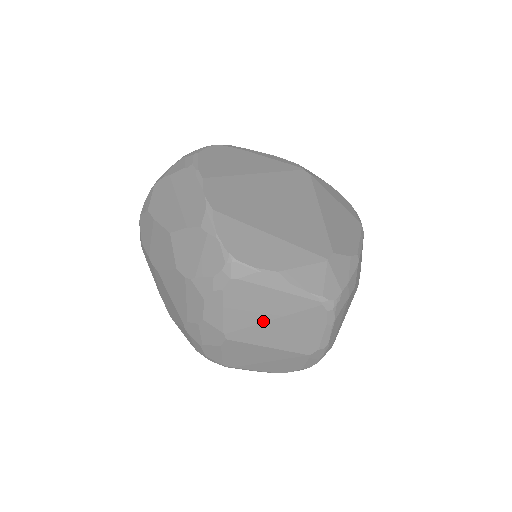
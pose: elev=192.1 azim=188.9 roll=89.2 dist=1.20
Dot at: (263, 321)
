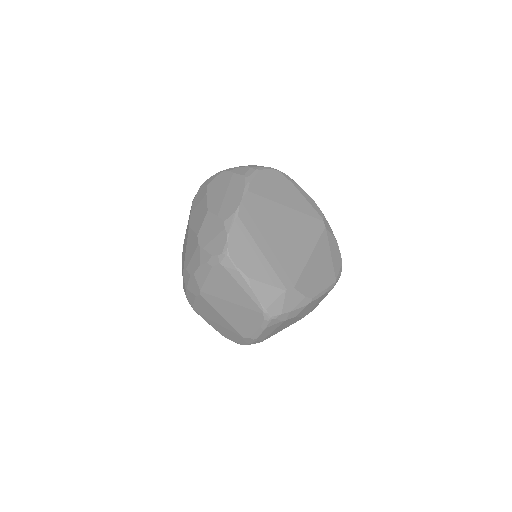
Dot at: (226, 299)
